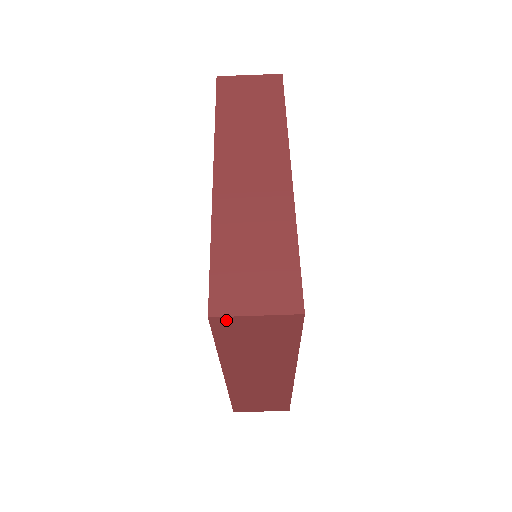
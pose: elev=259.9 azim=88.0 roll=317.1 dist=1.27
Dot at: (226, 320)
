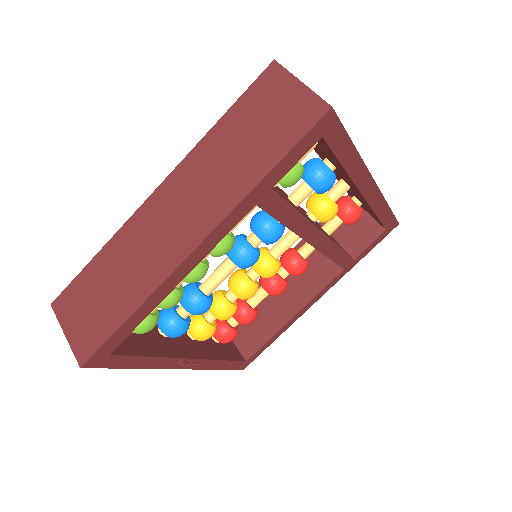
Dot at: (278, 74)
